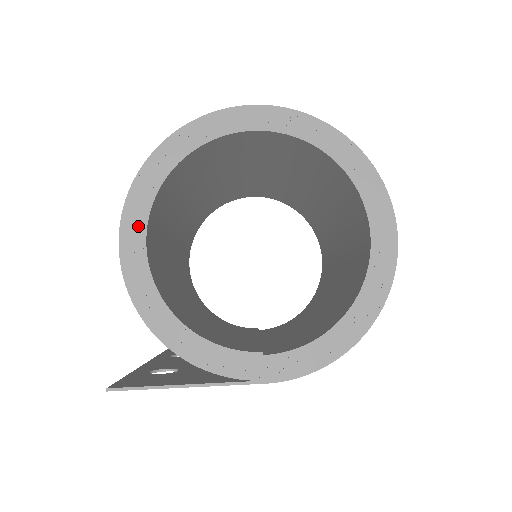
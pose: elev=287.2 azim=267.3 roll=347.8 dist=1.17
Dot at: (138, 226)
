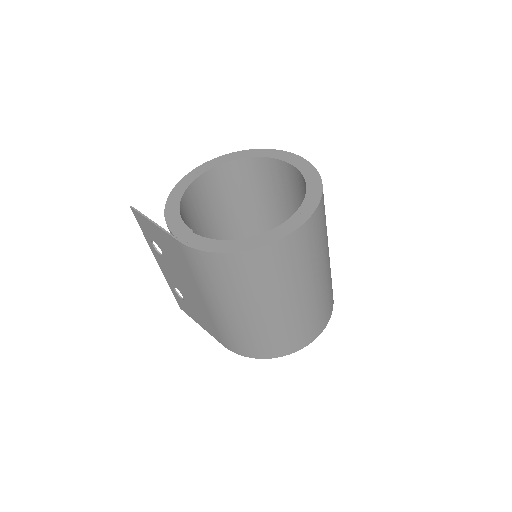
Dot at: (208, 167)
